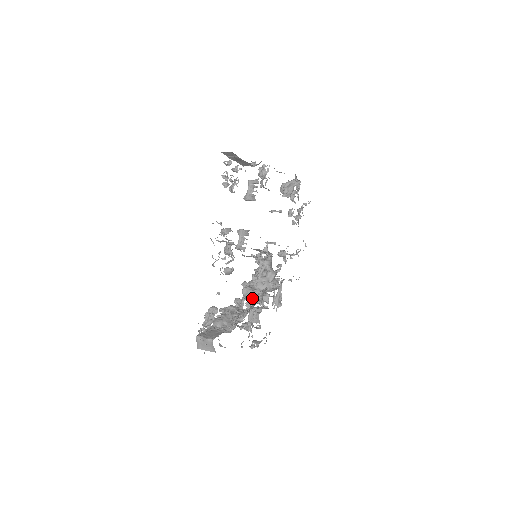
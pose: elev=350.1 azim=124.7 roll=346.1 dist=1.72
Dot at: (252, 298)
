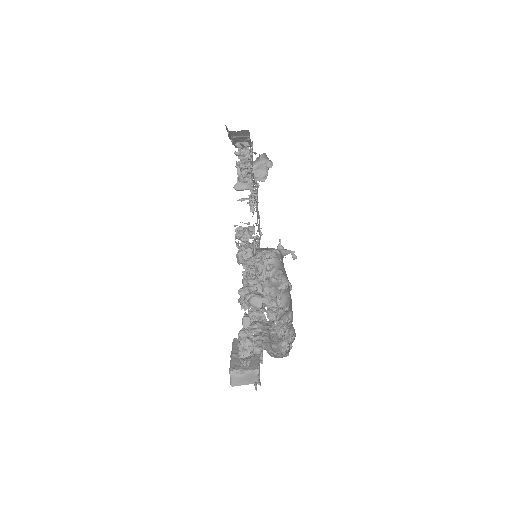
Dot at: (267, 306)
